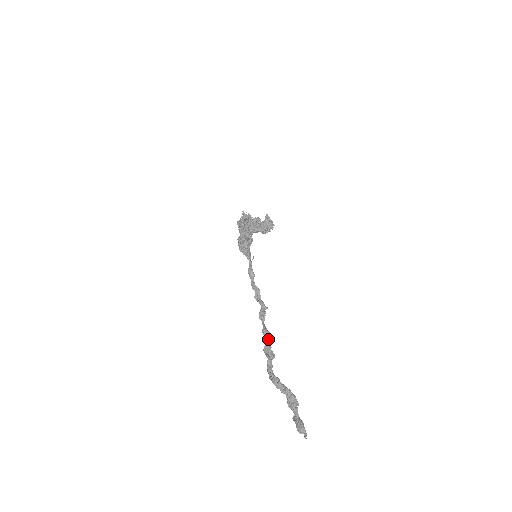
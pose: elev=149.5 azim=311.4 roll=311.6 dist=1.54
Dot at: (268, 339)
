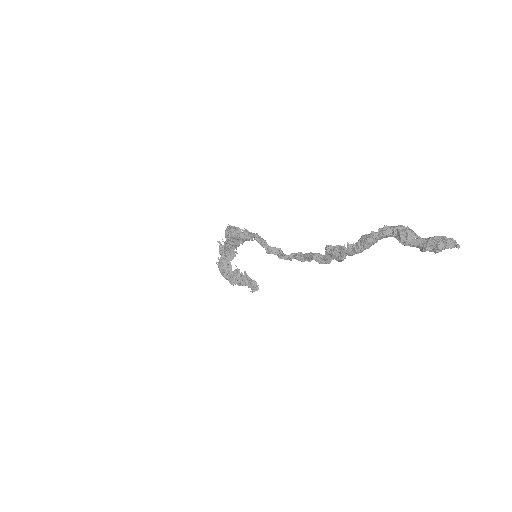
Dot at: (324, 260)
